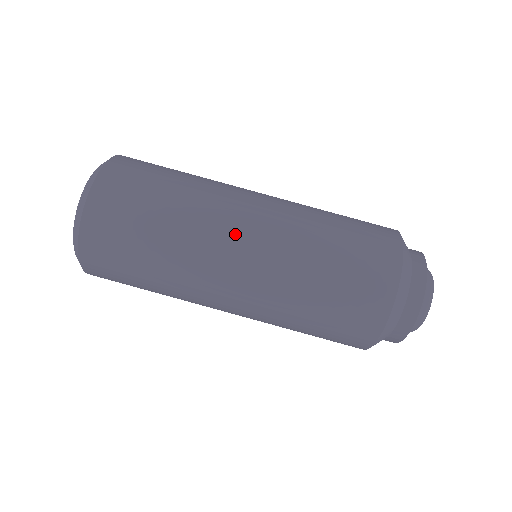
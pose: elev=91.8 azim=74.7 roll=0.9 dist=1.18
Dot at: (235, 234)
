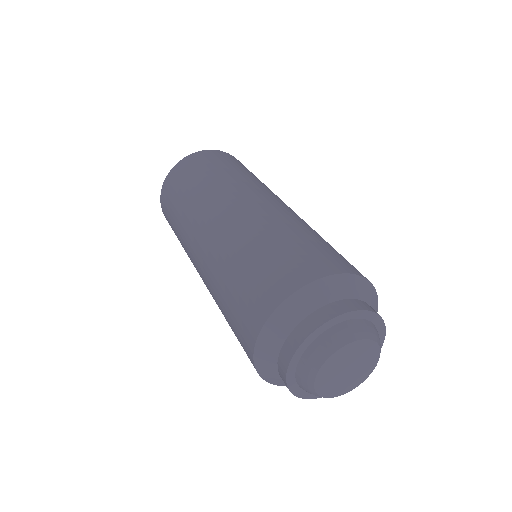
Dot at: (266, 195)
